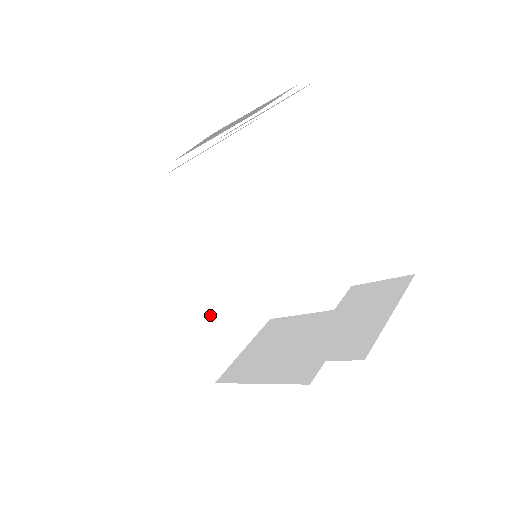
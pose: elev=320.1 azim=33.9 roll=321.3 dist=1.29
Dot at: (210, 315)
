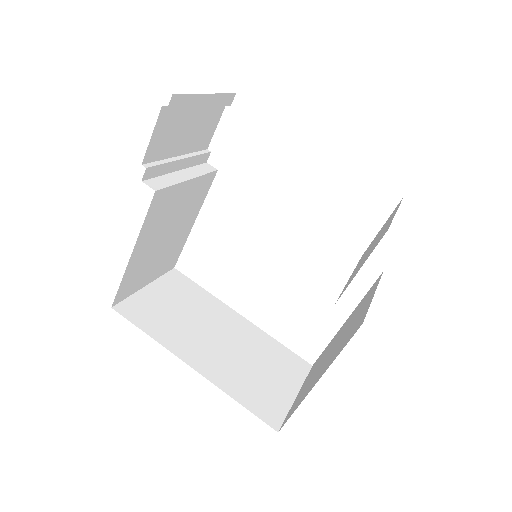
Dot at: (244, 367)
